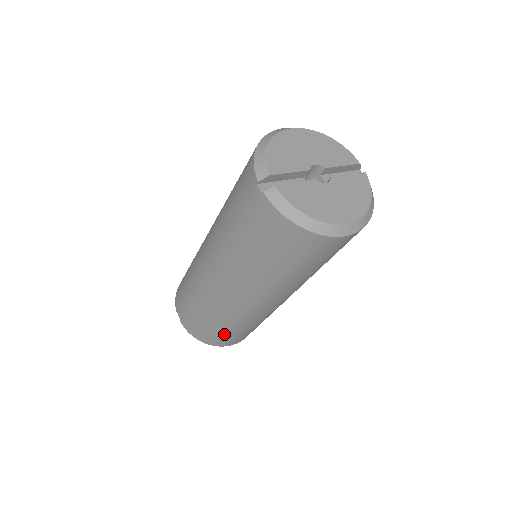
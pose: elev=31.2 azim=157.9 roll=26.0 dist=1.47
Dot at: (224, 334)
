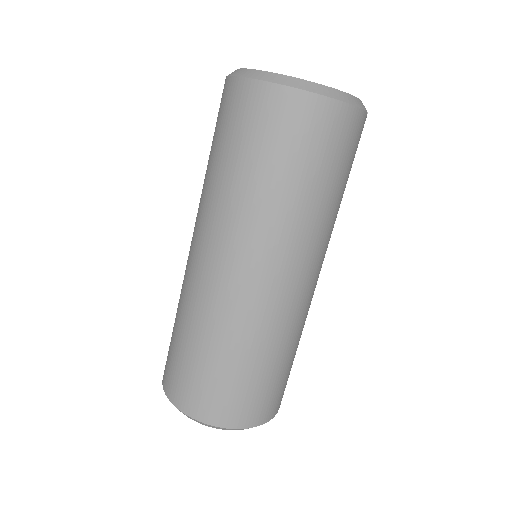
Dot at: (183, 362)
